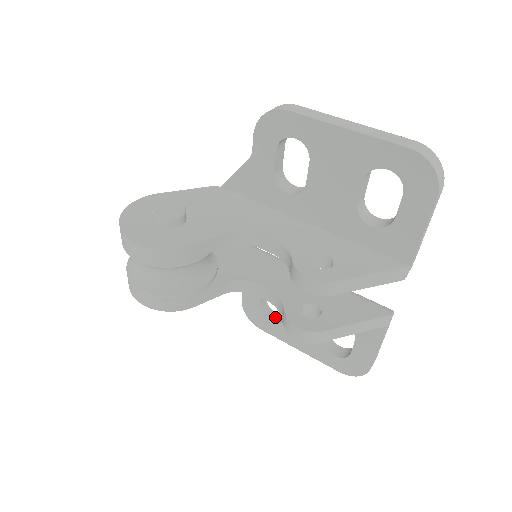
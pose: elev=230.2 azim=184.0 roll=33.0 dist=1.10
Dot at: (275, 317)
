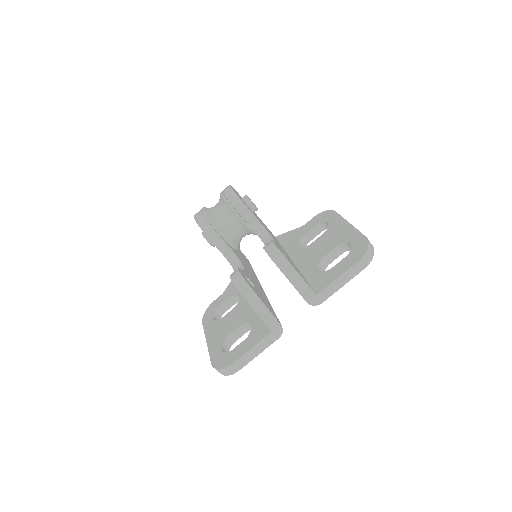
Dot at: occluded
